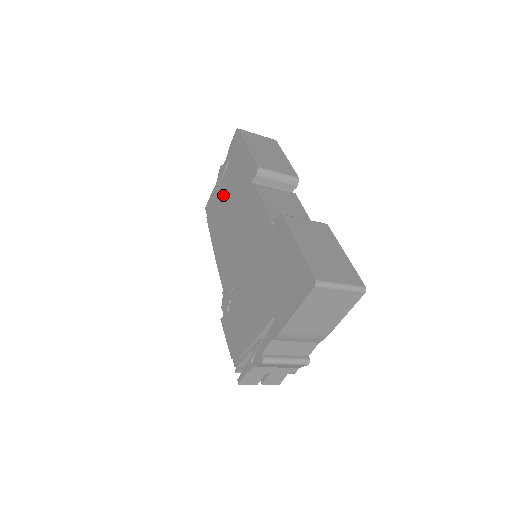
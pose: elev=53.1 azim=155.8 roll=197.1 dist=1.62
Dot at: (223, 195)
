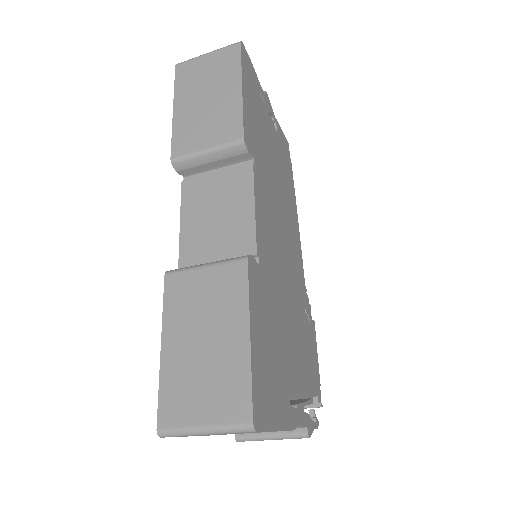
Dot at: occluded
